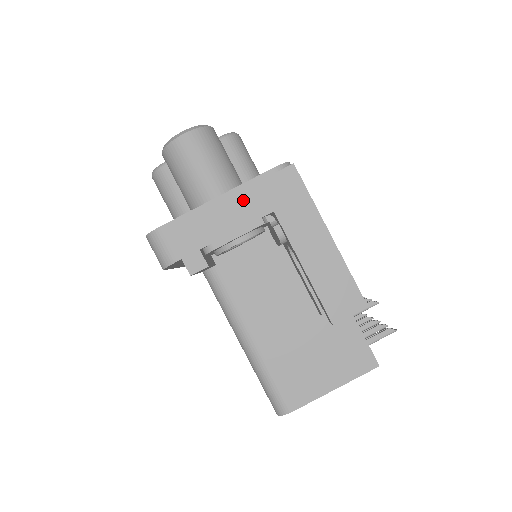
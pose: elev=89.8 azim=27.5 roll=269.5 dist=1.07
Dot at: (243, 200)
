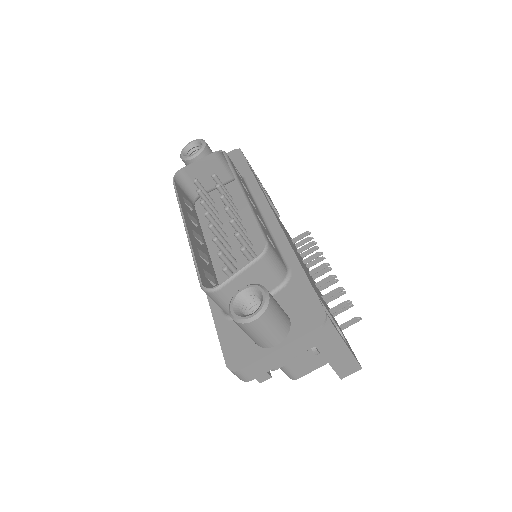
Dot at: (296, 346)
